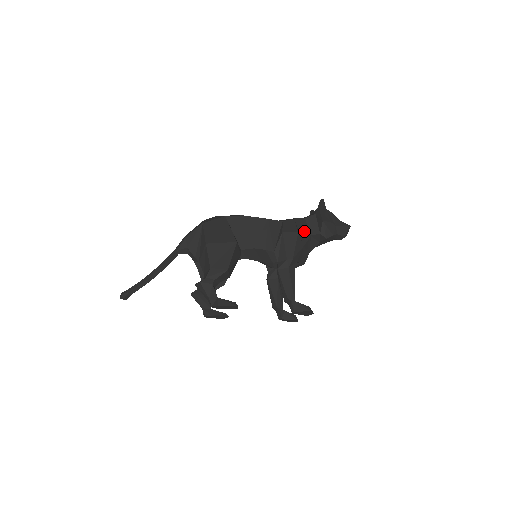
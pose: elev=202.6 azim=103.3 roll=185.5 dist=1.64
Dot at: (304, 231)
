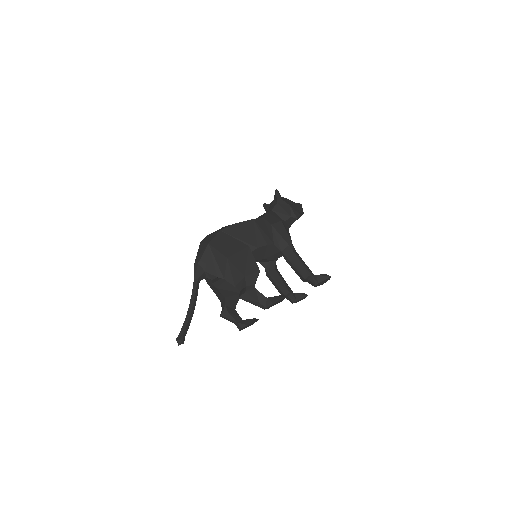
Dot at: occluded
